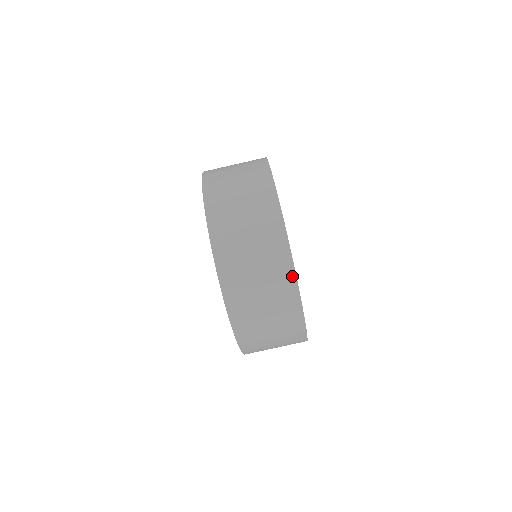
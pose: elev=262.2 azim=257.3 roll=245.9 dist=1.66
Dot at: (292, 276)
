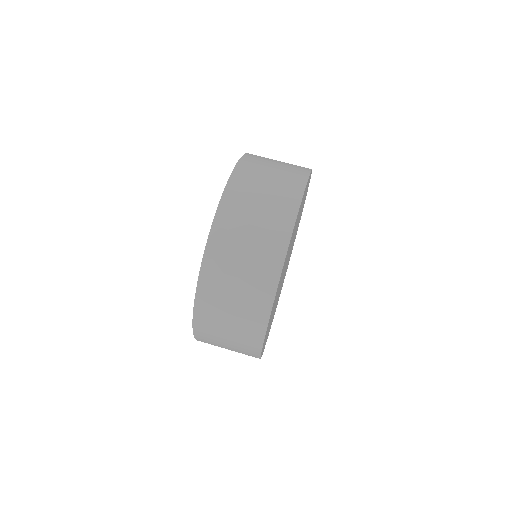
Dot at: (299, 195)
